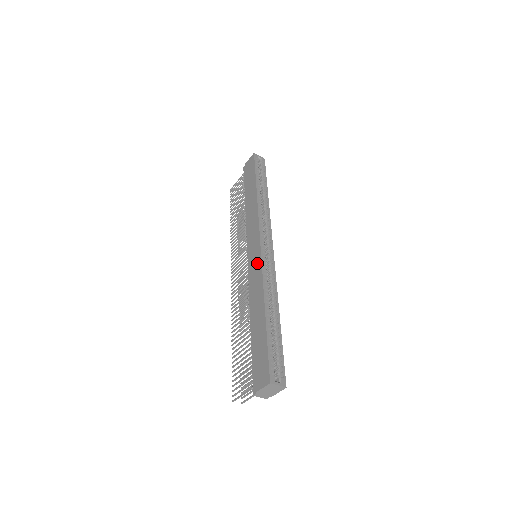
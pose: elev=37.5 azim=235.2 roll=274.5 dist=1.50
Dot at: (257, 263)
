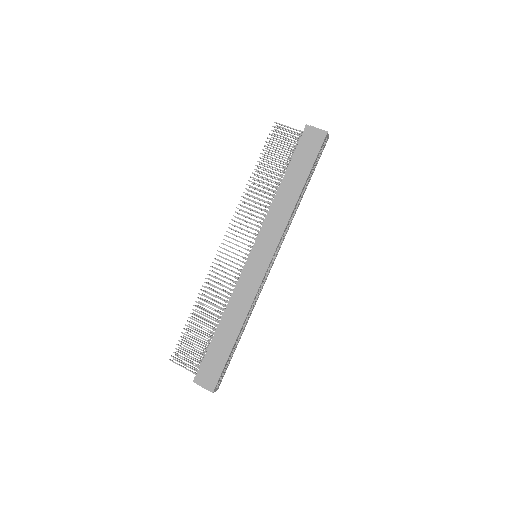
Dot at: (256, 279)
